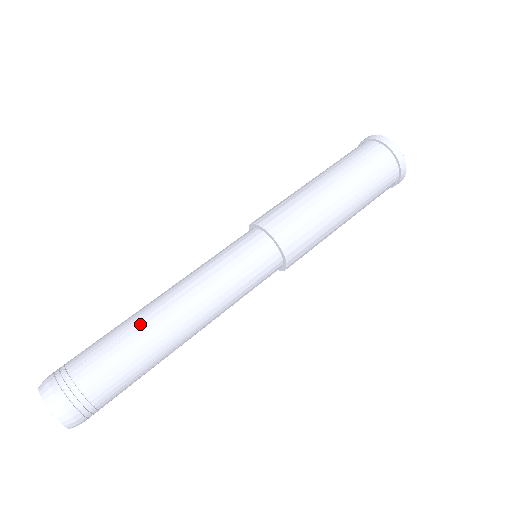
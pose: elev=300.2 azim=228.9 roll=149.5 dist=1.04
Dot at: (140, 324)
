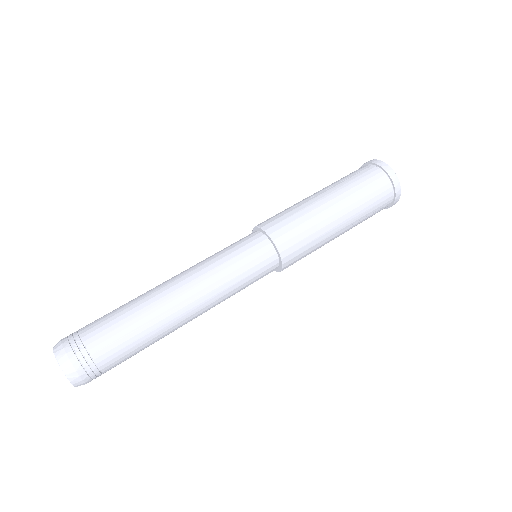
Dot at: (157, 319)
